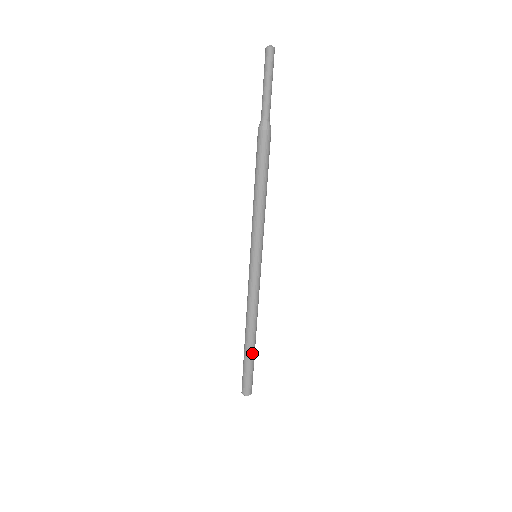
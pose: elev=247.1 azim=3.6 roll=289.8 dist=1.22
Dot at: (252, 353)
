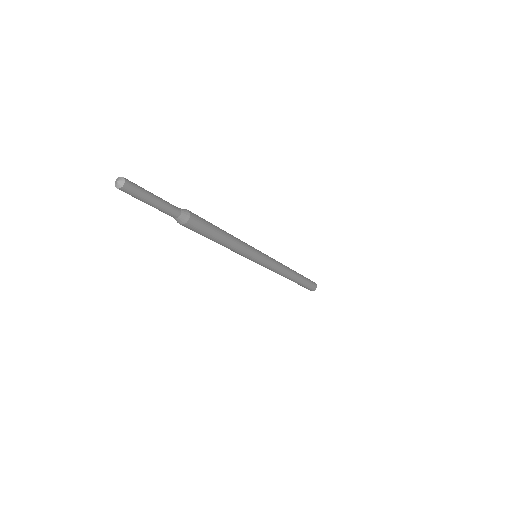
Dot at: (300, 281)
